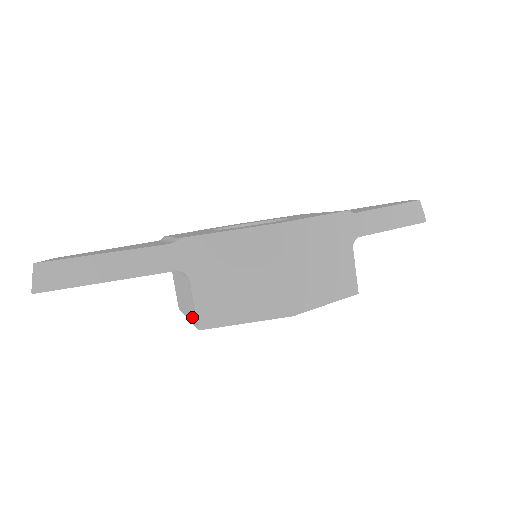
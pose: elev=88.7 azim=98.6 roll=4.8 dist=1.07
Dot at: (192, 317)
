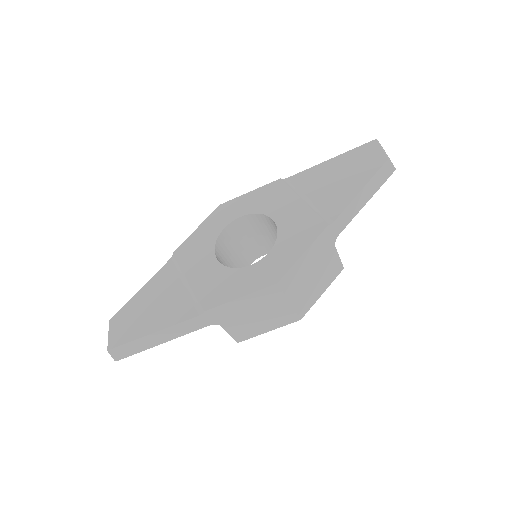
Dot at: occluded
